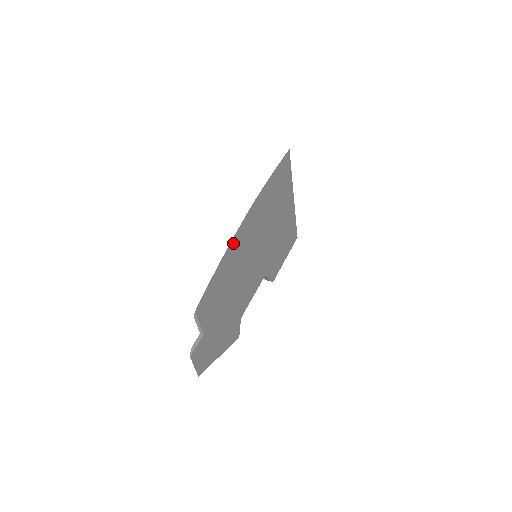
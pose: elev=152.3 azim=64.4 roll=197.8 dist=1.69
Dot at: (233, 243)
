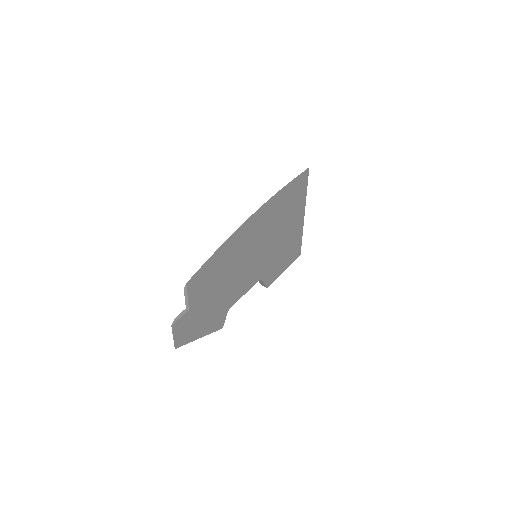
Dot at: (236, 234)
